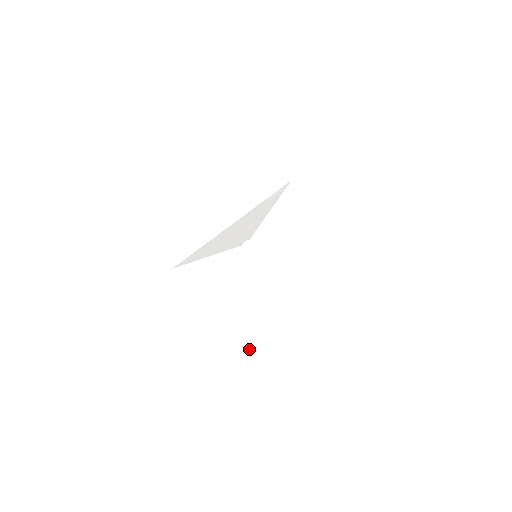
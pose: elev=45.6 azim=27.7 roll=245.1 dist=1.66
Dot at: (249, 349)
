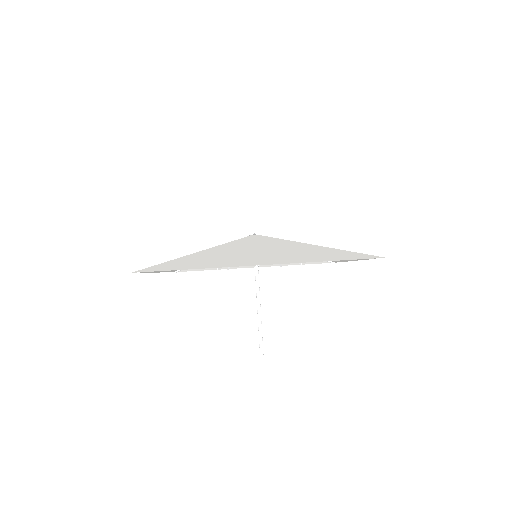
Dot at: (182, 269)
